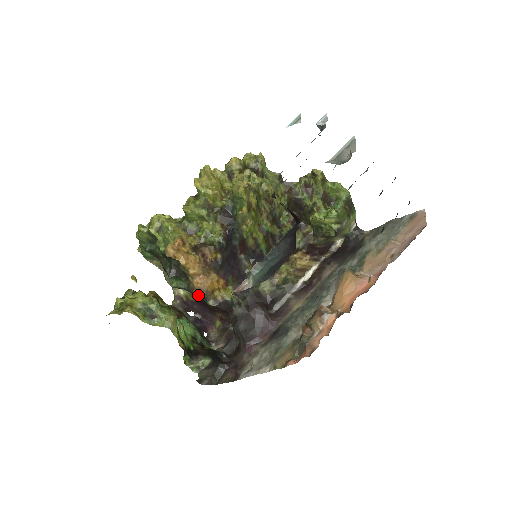
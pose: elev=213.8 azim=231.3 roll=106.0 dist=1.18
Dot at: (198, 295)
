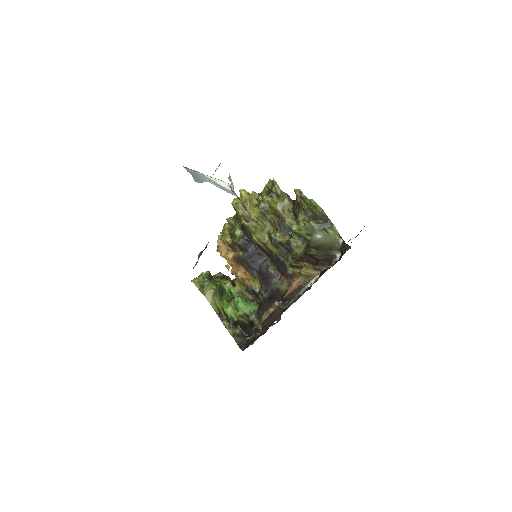
Dot at: occluded
